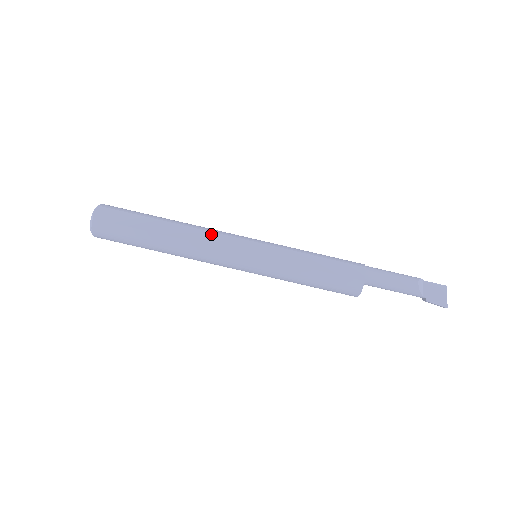
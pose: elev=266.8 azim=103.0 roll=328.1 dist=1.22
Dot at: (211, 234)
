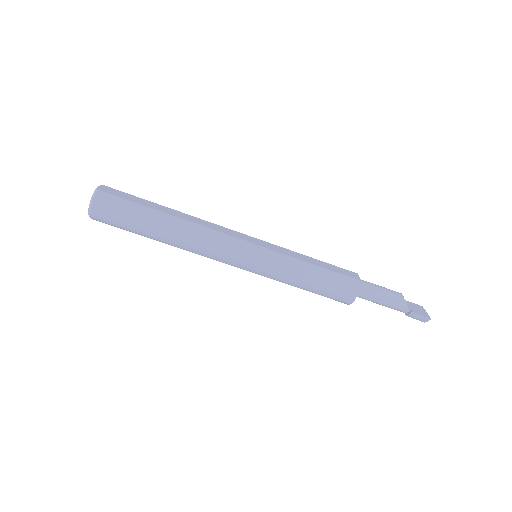
Dot at: (216, 225)
